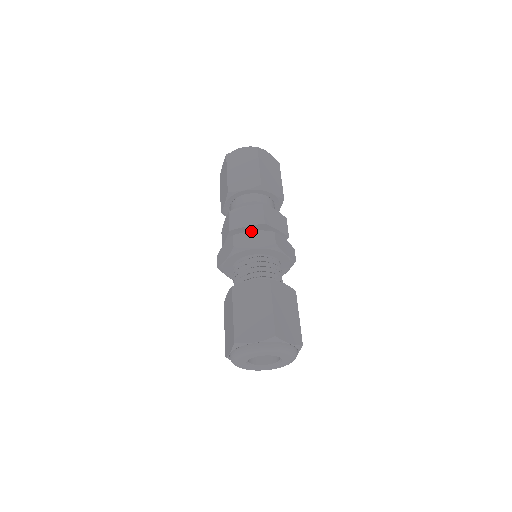
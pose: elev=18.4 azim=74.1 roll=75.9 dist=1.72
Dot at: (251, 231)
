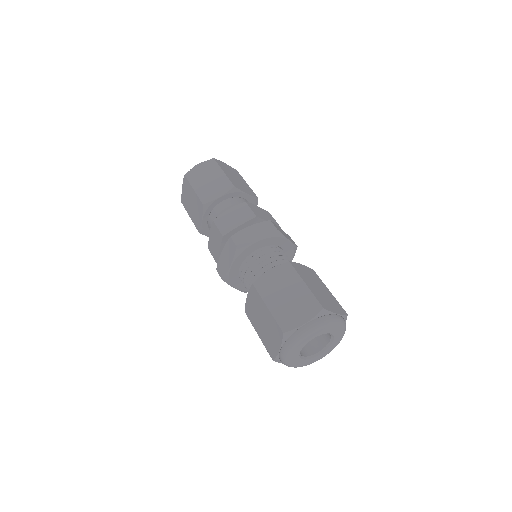
Dot at: (247, 227)
